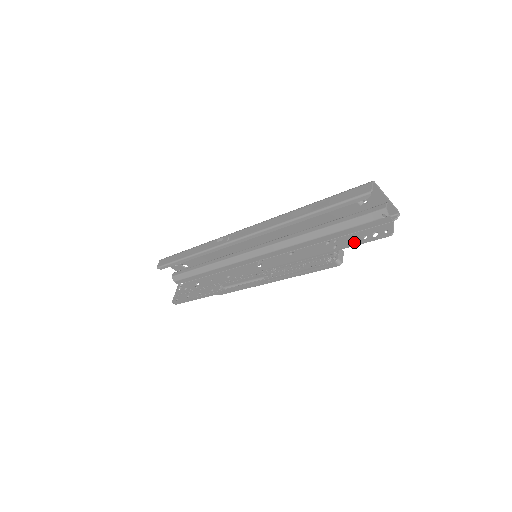
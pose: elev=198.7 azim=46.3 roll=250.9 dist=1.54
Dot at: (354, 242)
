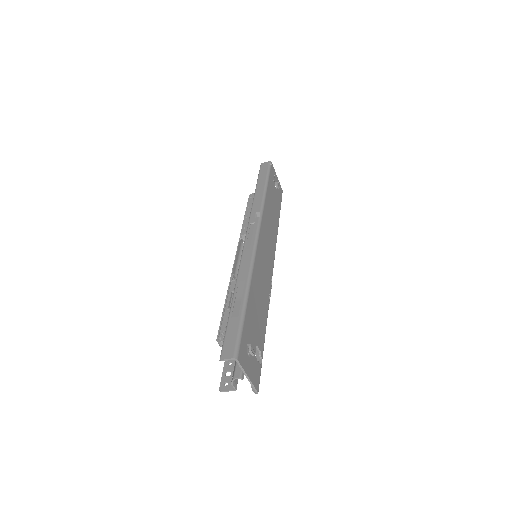
Dot at: occluded
